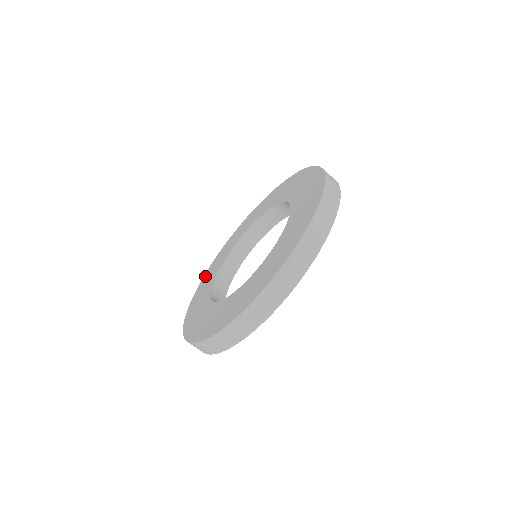
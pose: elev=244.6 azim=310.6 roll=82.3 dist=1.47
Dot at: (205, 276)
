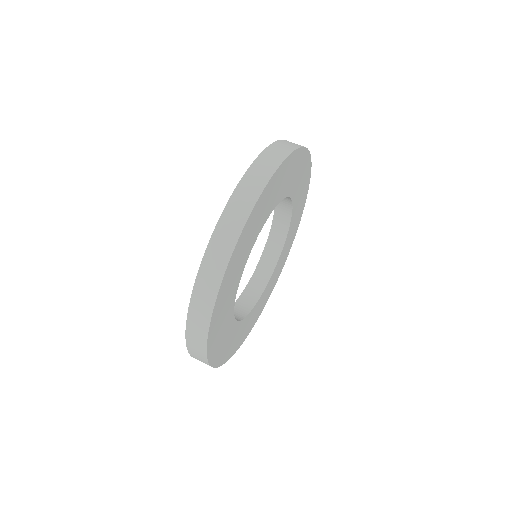
Dot at: occluded
